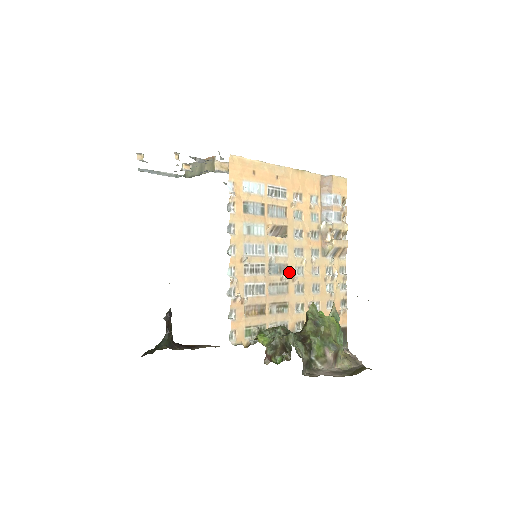
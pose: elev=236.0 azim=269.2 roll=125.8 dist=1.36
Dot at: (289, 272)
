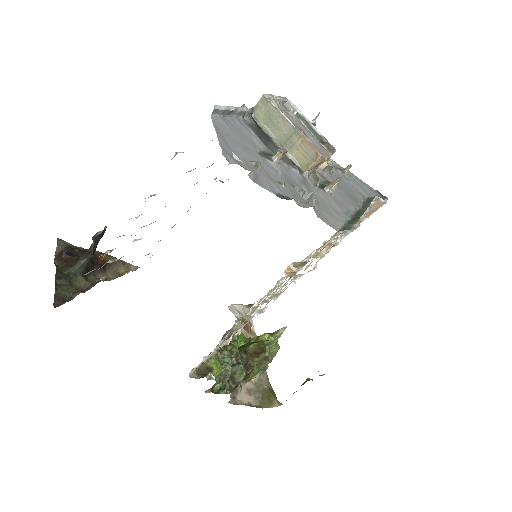
Dot at: occluded
